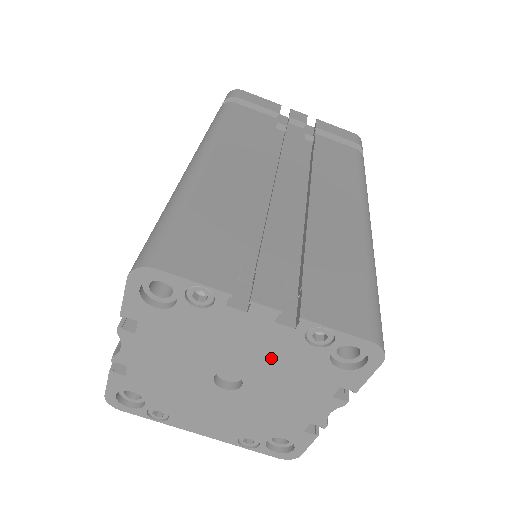
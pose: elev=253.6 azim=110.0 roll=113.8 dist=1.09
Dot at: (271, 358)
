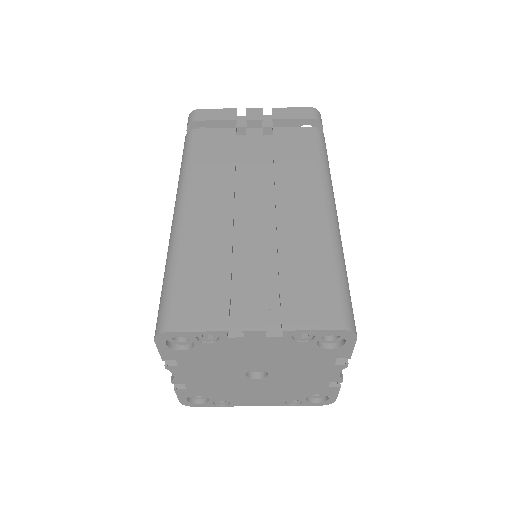
Dot at: (277, 355)
